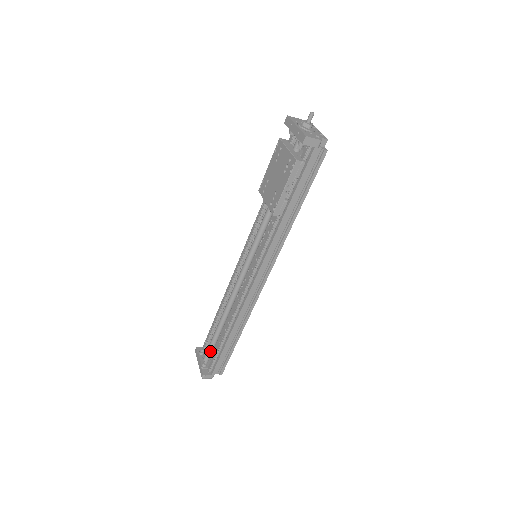
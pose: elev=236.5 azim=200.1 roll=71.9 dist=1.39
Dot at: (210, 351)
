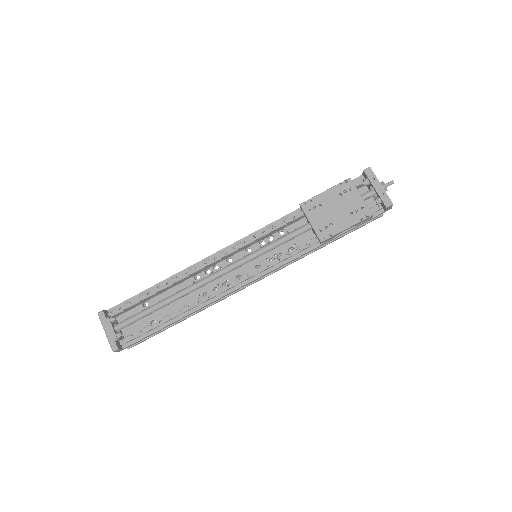
Dot at: (132, 323)
